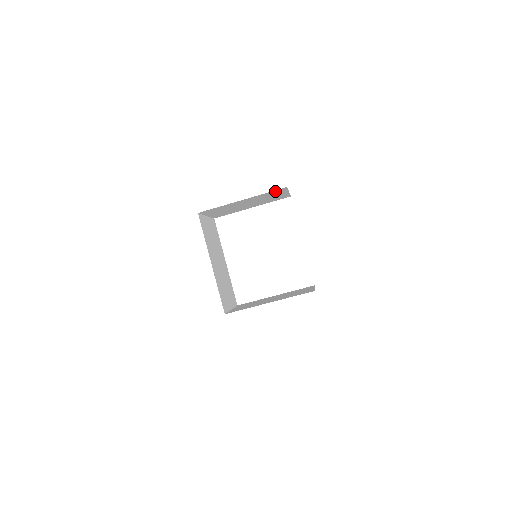
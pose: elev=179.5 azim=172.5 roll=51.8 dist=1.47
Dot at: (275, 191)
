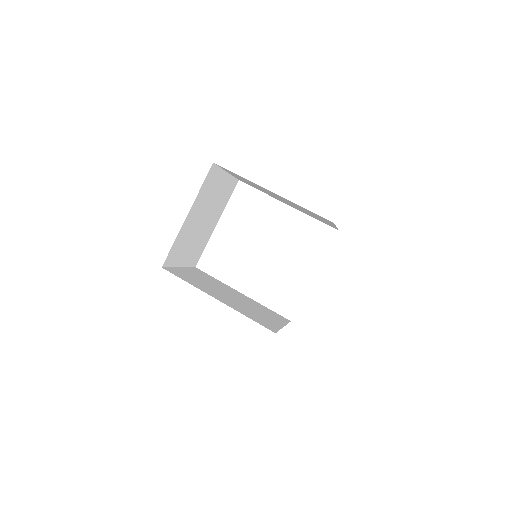
Dot at: (208, 179)
